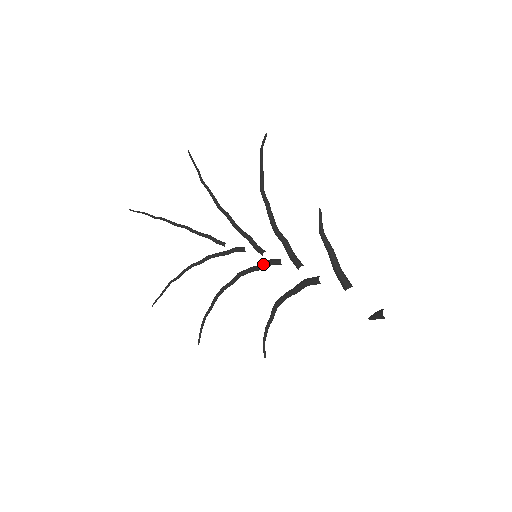
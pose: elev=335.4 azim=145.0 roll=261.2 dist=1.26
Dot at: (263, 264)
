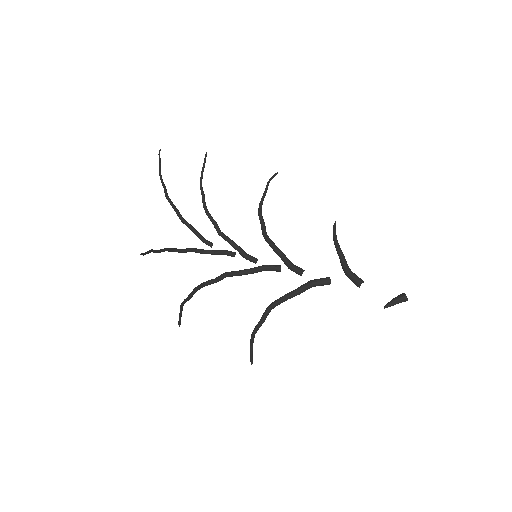
Dot at: (260, 266)
